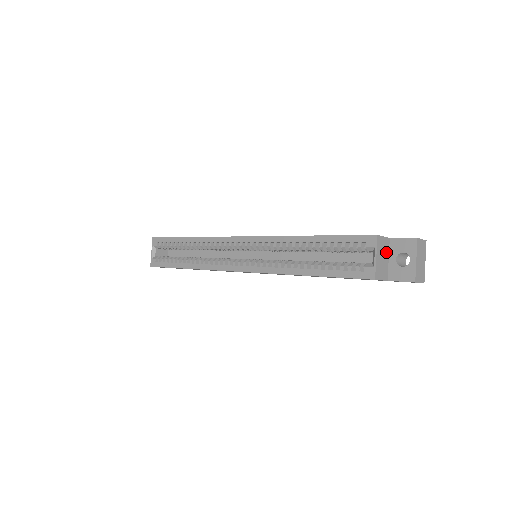
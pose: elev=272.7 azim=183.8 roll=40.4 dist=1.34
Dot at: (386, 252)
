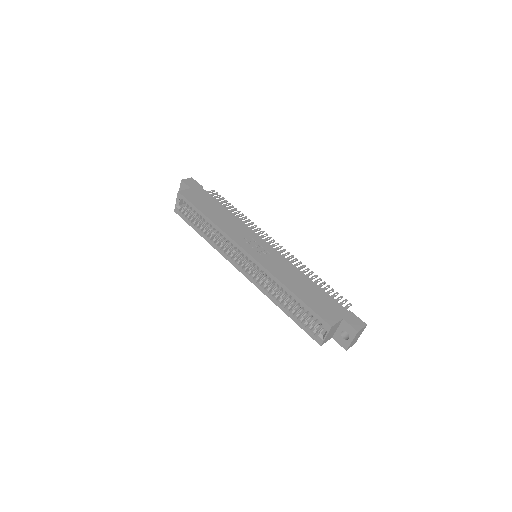
Dot at: (336, 327)
